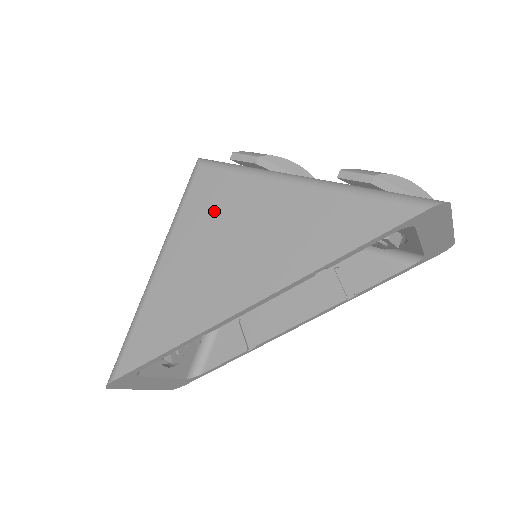
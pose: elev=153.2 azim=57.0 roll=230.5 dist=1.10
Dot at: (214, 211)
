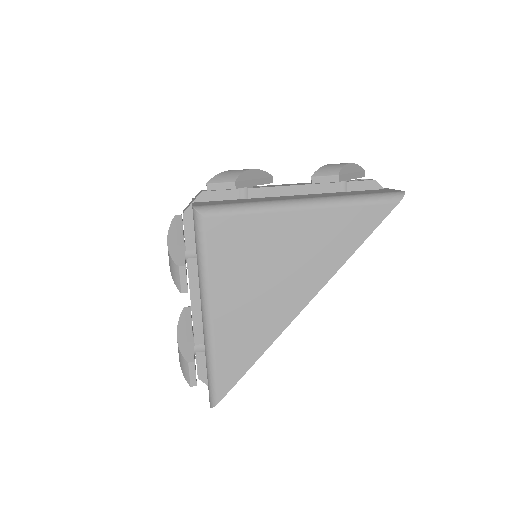
Dot at: (241, 252)
